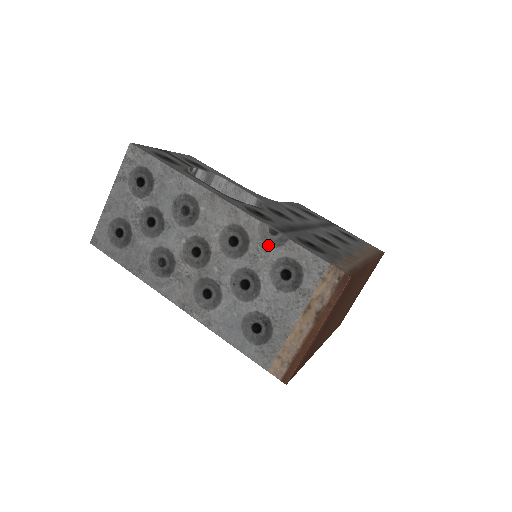
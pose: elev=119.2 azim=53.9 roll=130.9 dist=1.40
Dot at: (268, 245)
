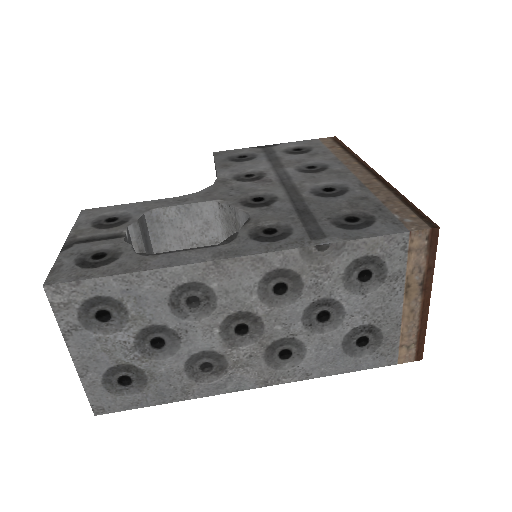
Dot at: (325, 264)
